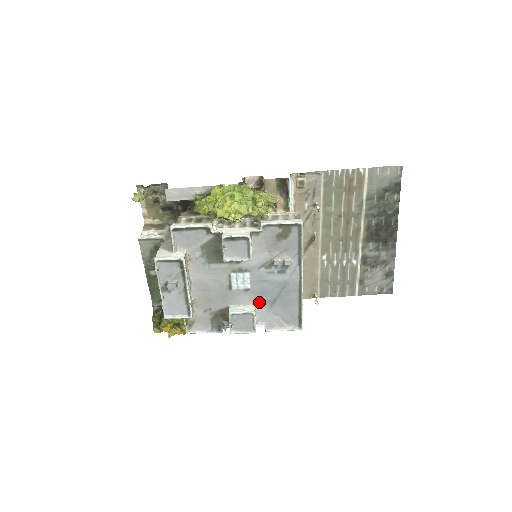
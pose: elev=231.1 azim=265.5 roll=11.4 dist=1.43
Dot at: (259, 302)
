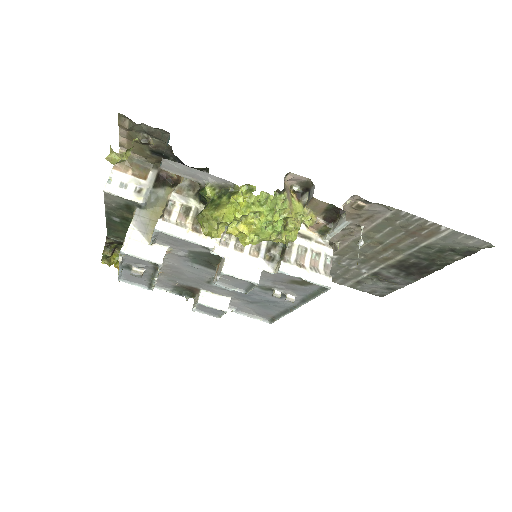
Dot at: (237, 297)
